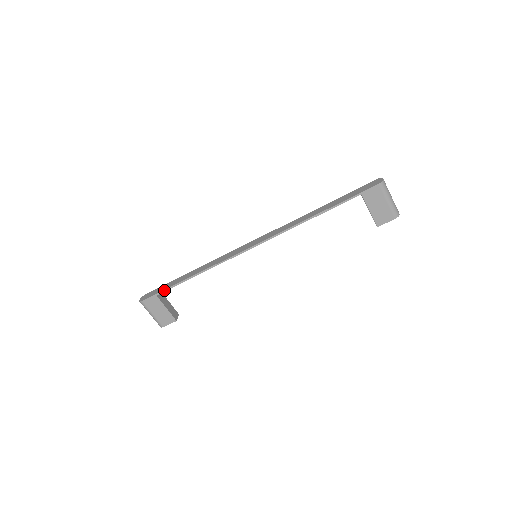
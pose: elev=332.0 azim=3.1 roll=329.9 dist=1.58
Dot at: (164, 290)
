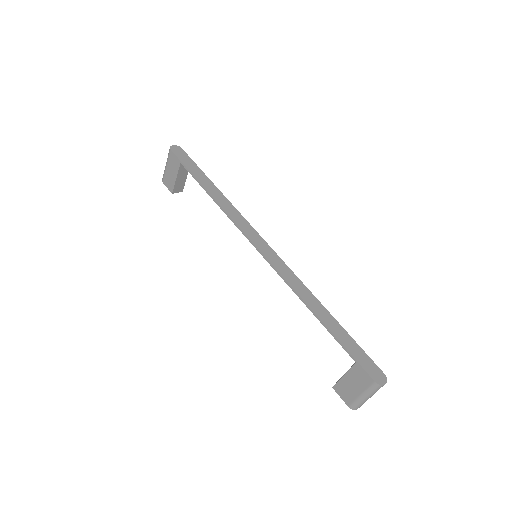
Dot at: (188, 169)
